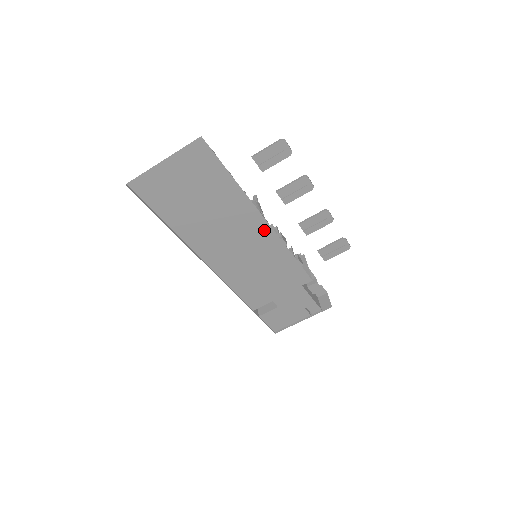
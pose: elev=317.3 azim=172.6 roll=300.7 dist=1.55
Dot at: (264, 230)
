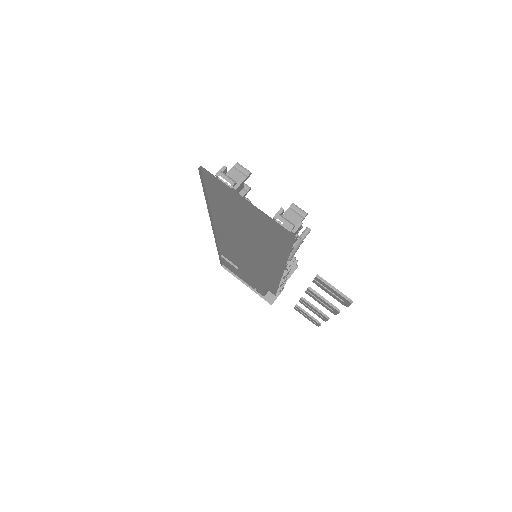
Dot at: (275, 271)
